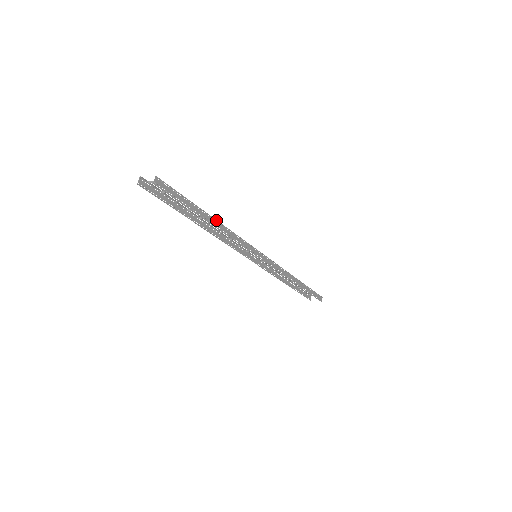
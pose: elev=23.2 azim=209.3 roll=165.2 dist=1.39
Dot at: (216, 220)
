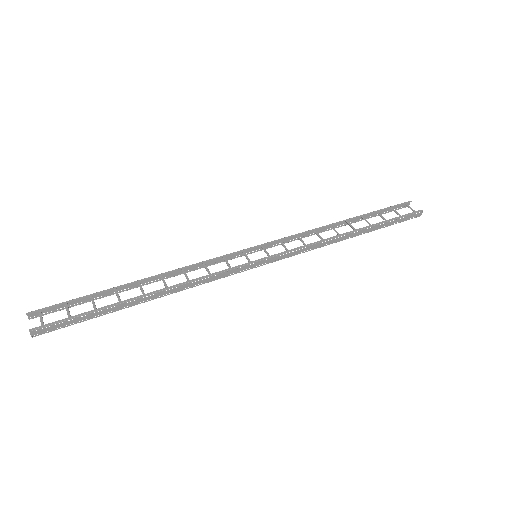
Dot at: (151, 294)
